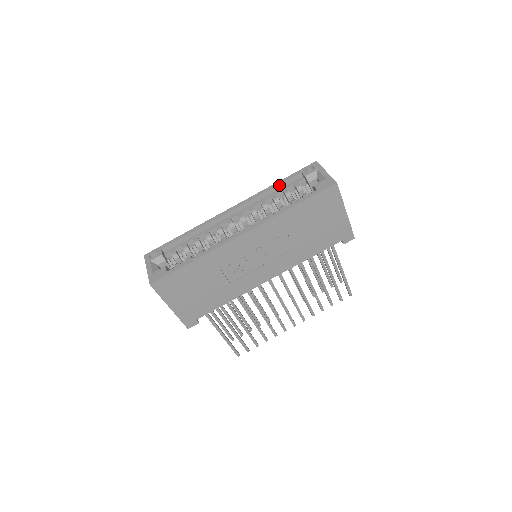
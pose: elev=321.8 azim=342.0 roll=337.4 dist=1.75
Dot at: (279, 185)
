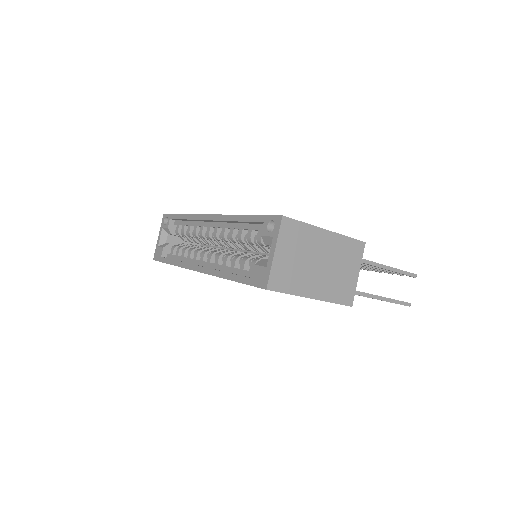
Dot at: (244, 221)
